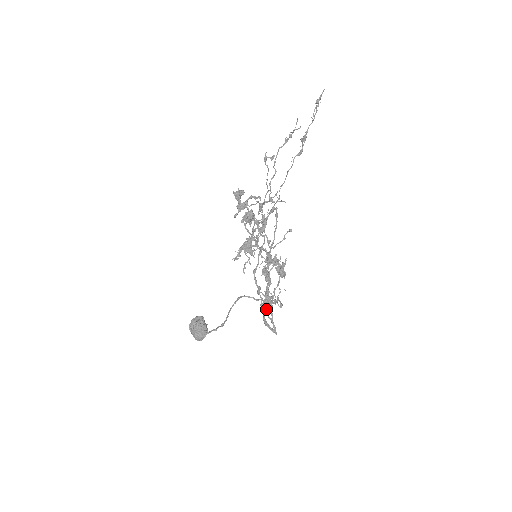
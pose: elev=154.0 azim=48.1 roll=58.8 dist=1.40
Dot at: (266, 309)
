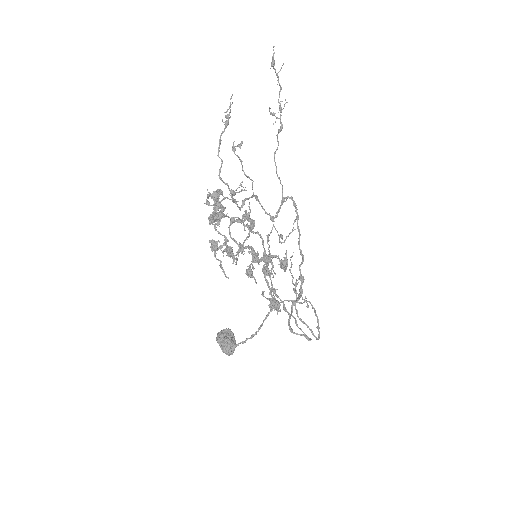
Dot at: (296, 313)
